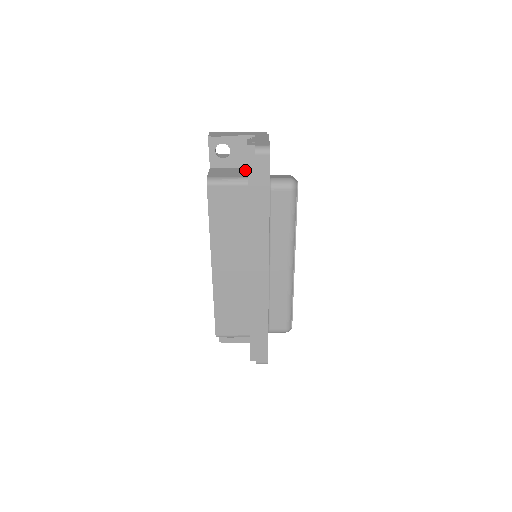
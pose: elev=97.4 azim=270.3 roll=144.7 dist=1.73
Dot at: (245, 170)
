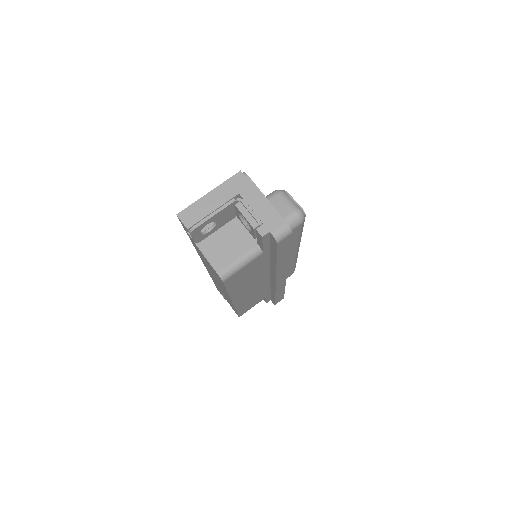
Dot at: (239, 227)
